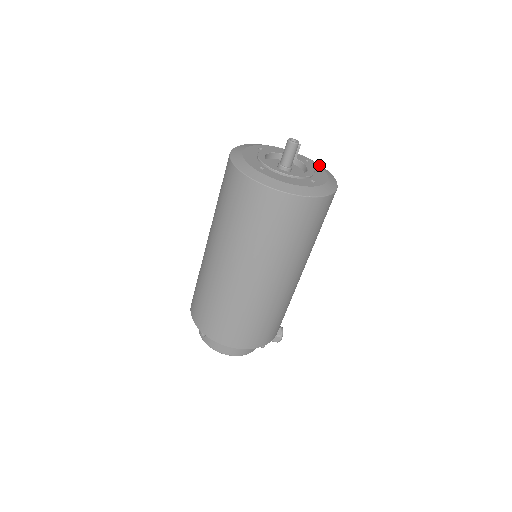
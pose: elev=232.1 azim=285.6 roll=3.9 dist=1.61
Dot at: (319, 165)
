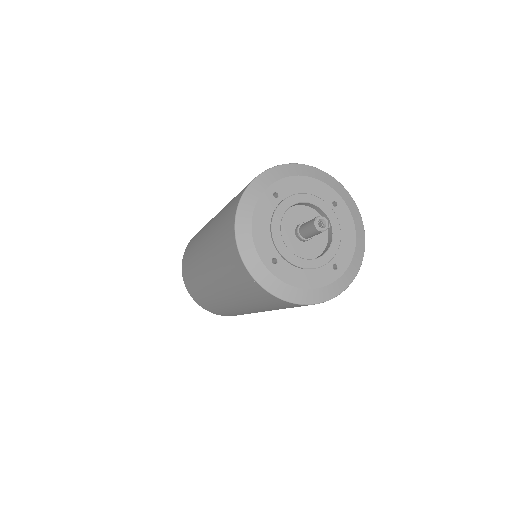
Dot at: (349, 209)
